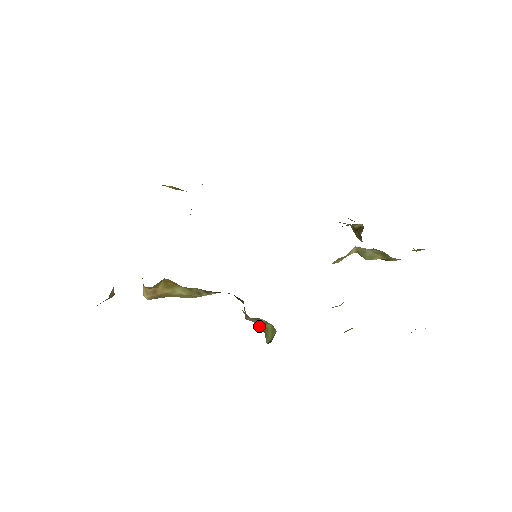
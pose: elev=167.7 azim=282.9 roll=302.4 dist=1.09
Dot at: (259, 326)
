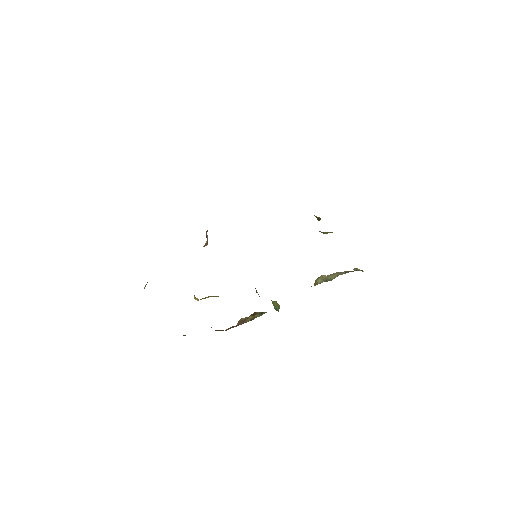
Dot at: occluded
